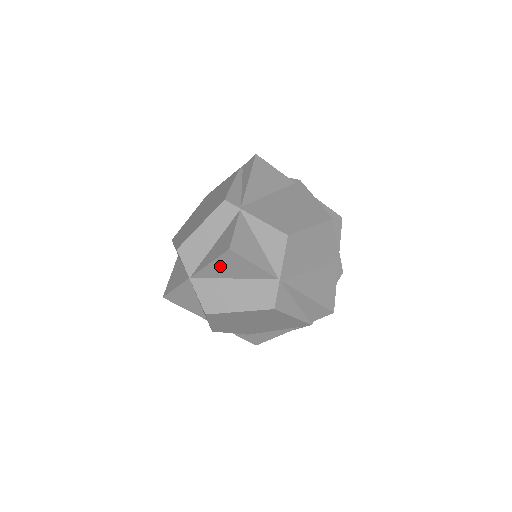
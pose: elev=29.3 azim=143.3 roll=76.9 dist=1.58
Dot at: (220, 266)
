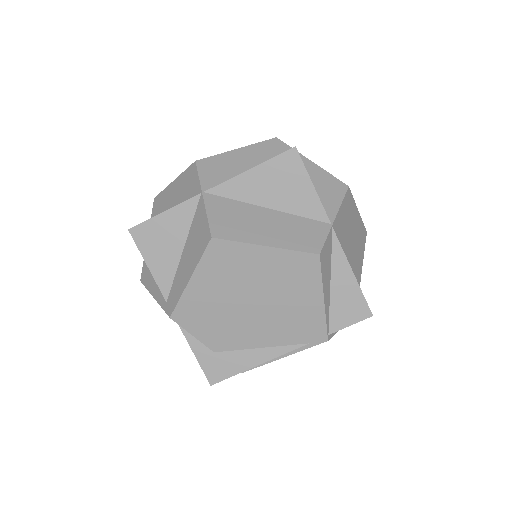
Dot at: (263, 178)
